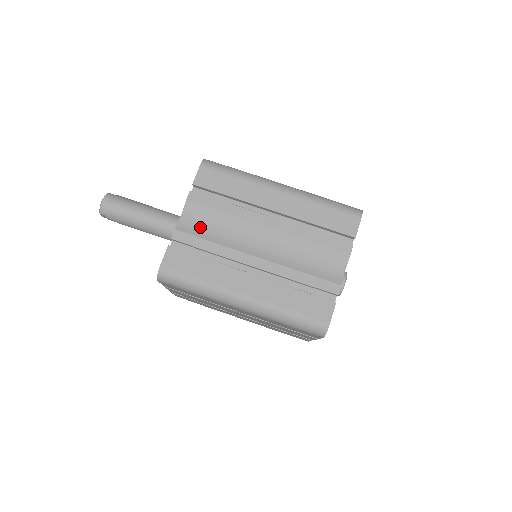
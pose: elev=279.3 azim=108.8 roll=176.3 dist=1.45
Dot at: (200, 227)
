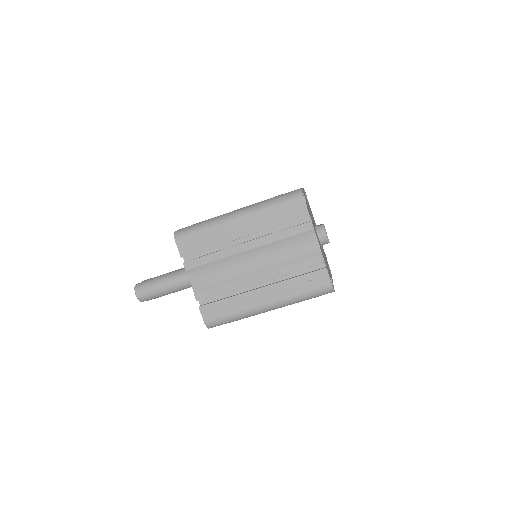
Dot at: (208, 281)
